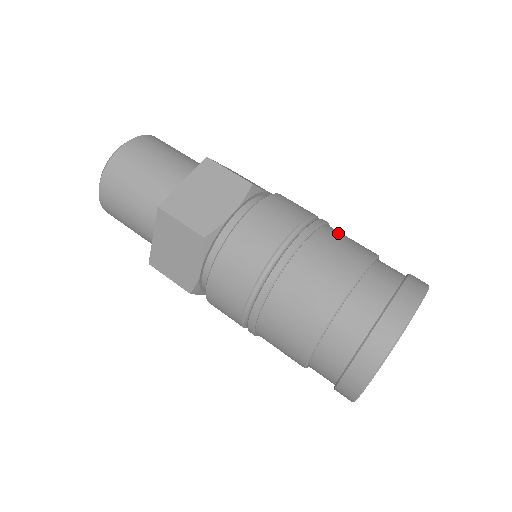
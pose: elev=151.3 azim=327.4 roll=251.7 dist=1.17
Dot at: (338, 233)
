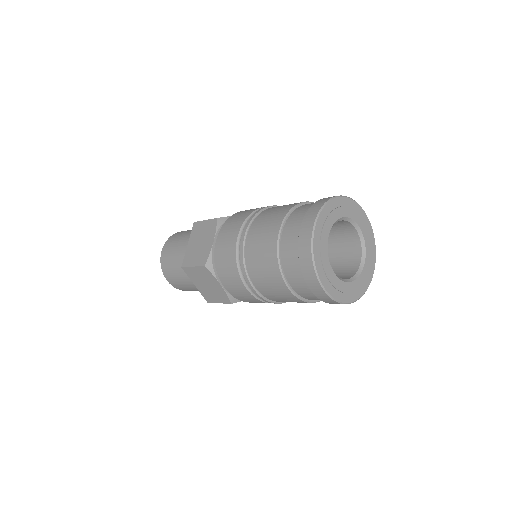
Dot at: occluded
